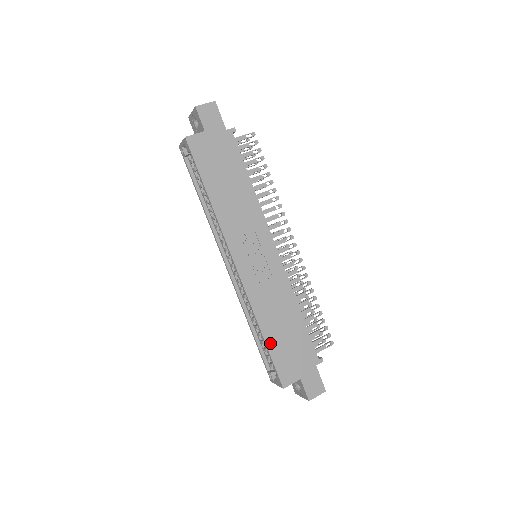
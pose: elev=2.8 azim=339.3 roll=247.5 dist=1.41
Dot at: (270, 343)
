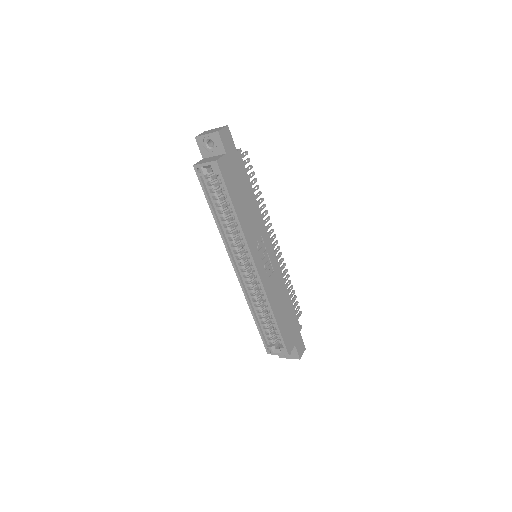
Dot at: (279, 324)
